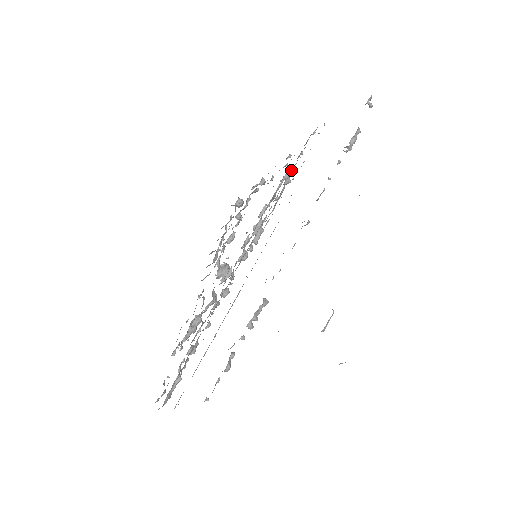
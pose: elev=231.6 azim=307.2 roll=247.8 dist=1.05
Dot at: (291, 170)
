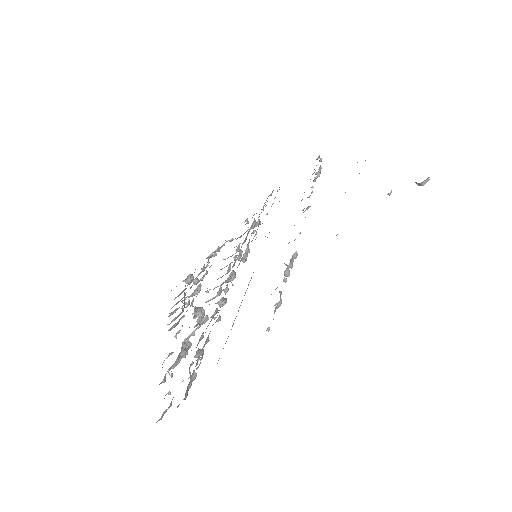
Dot at: (259, 216)
